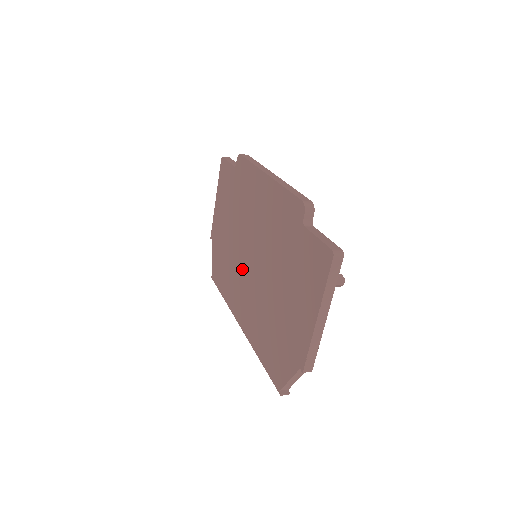
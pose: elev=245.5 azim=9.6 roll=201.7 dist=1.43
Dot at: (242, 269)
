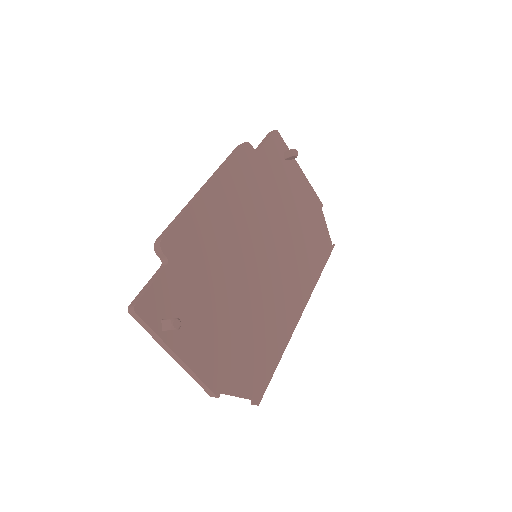
Dot at: occluded
